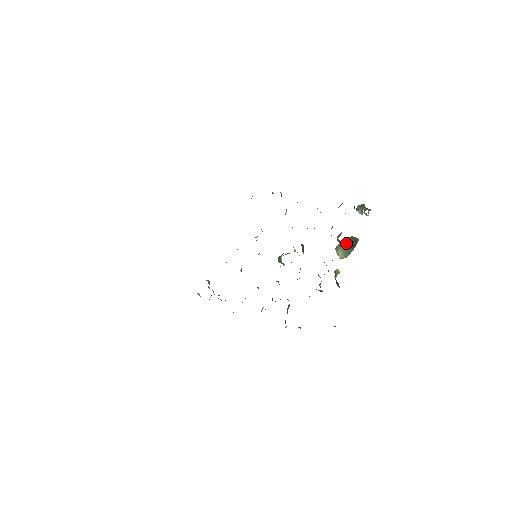
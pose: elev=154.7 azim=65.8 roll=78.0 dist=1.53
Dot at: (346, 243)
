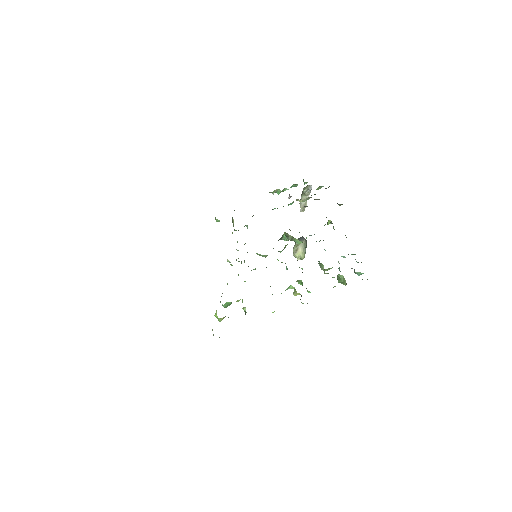
Dot at: (301, 239)
